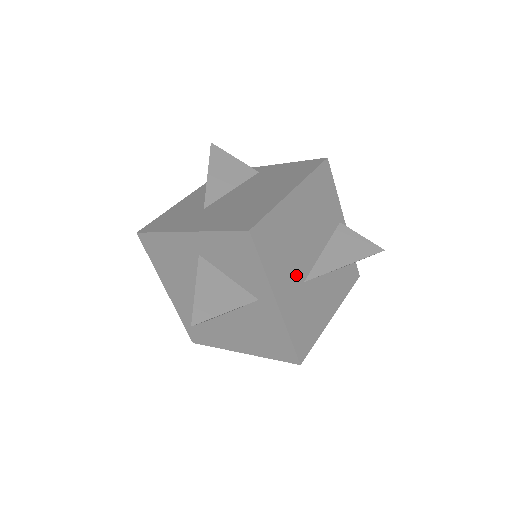
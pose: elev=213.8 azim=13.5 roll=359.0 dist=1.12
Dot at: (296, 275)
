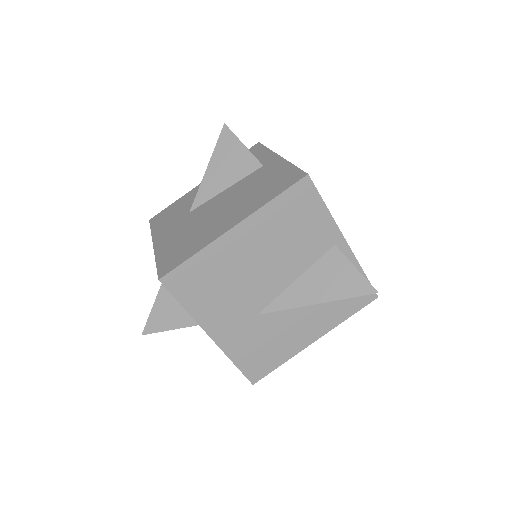
Dot at: (242, 309)
